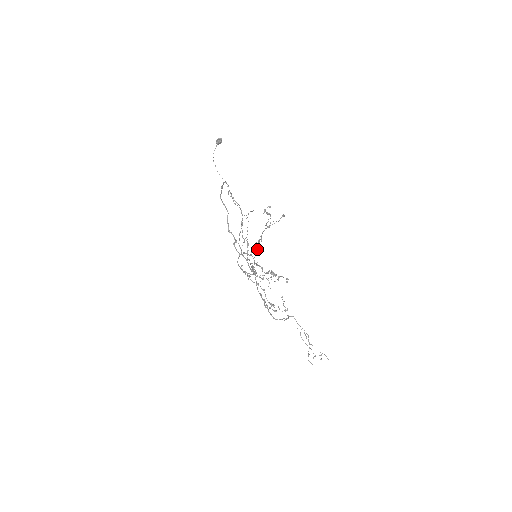
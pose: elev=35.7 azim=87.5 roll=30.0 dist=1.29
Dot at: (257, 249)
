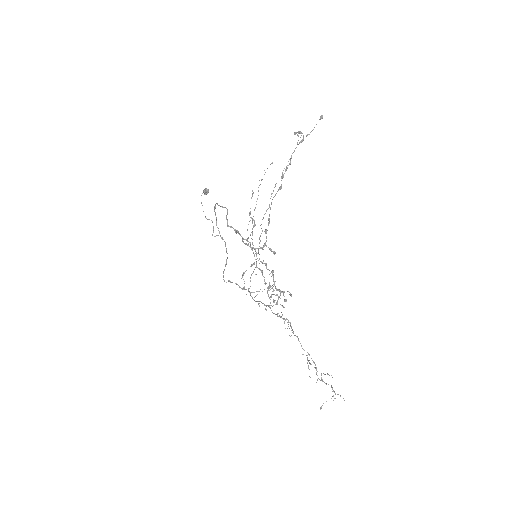
Dot at: (281, 185)
